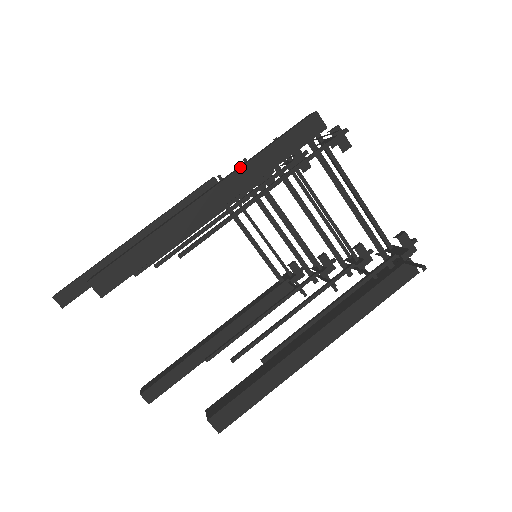
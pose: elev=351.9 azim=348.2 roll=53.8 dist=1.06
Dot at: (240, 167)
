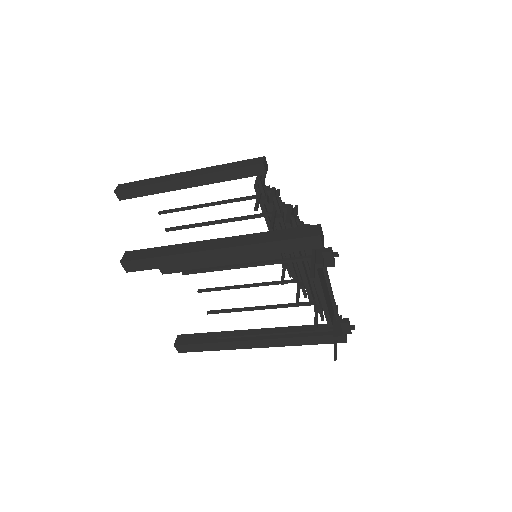
Dot at: (244, 245)
